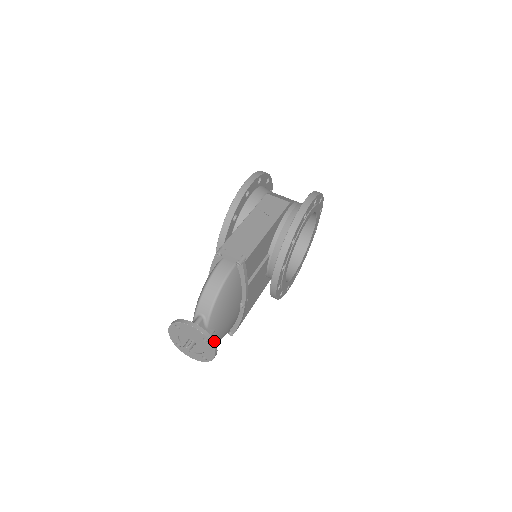
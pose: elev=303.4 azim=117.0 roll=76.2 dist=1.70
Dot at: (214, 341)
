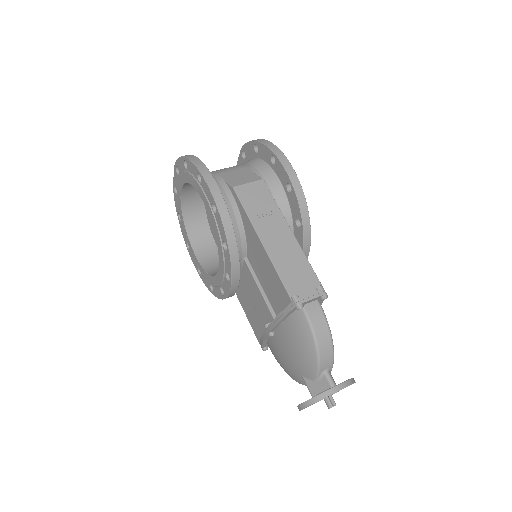
Dot at: (353, 378)
